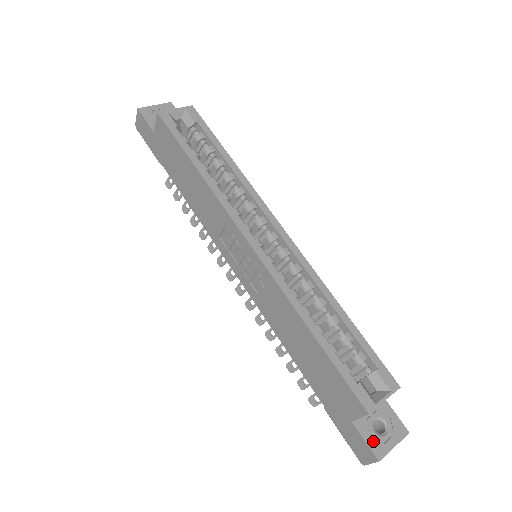
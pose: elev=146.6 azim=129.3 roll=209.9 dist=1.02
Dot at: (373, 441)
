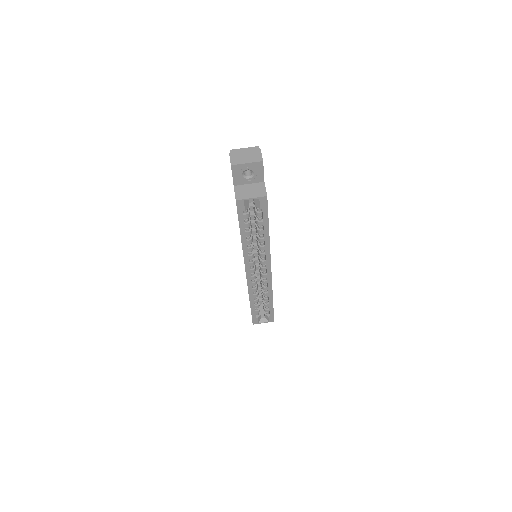
Dot at: occluded
